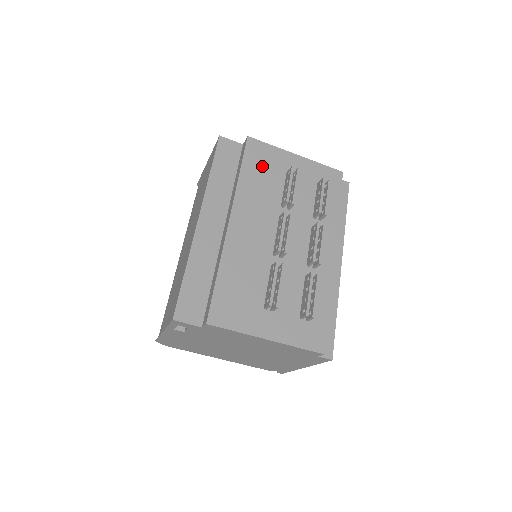
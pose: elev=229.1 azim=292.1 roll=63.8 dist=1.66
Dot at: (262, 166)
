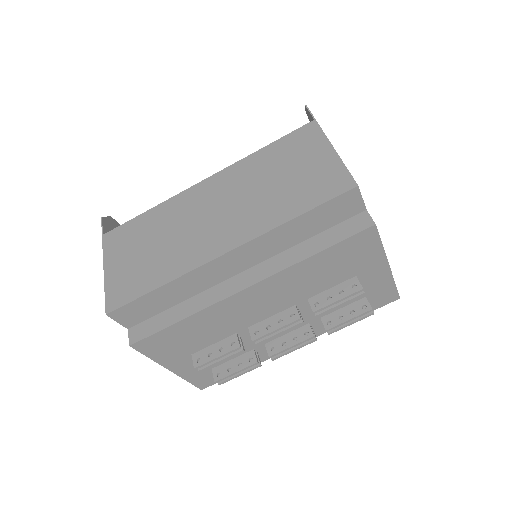
Dot at: (344, 259)
